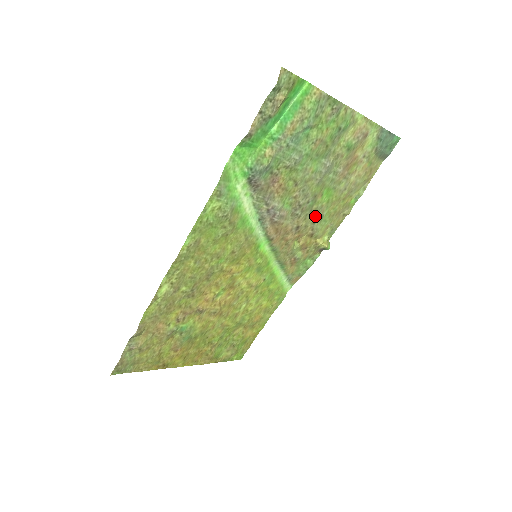
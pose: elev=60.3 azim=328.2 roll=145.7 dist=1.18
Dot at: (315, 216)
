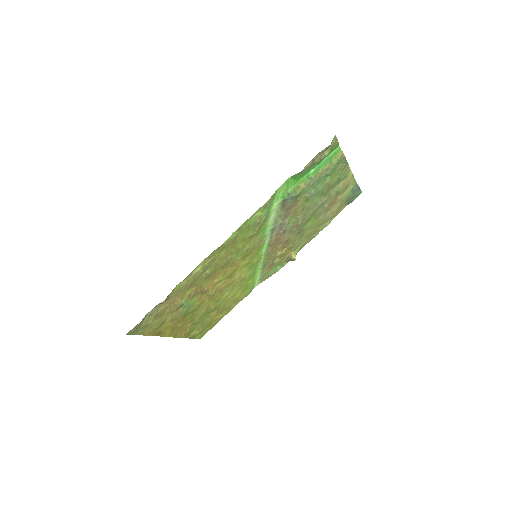
Dot at: (299, 234)
